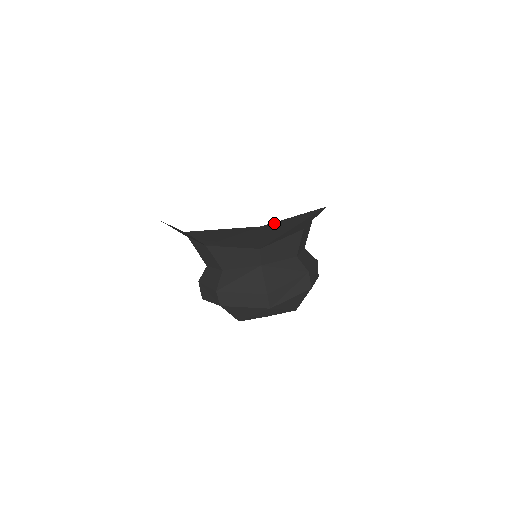
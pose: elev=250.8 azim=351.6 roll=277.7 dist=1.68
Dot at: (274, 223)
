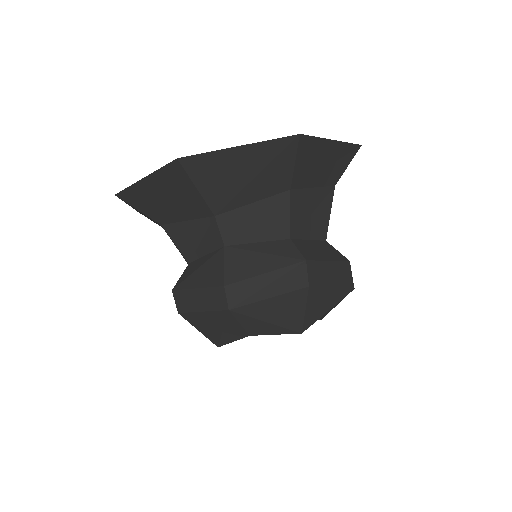
Dot at: (203, 156)
